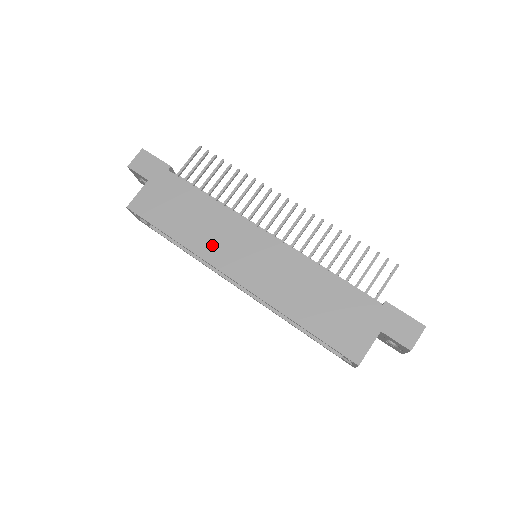
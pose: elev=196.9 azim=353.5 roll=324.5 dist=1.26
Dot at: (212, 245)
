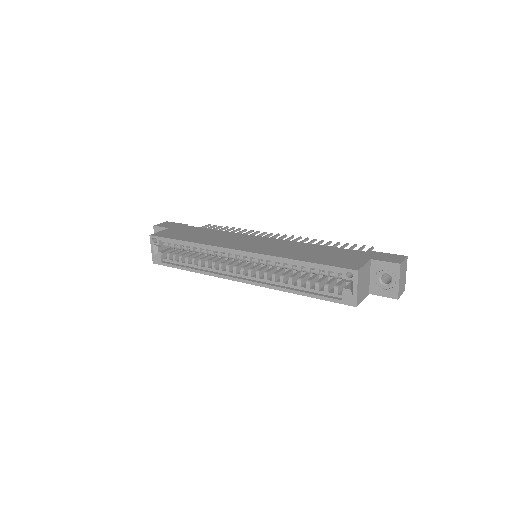
Dot at: (220, 242)
